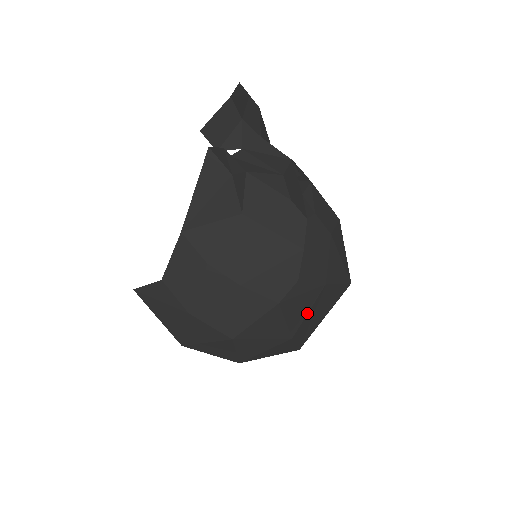
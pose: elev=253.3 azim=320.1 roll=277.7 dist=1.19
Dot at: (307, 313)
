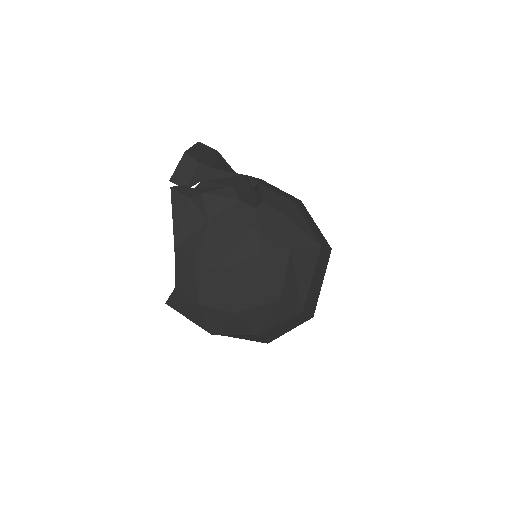
Dot at: (284, 277)
